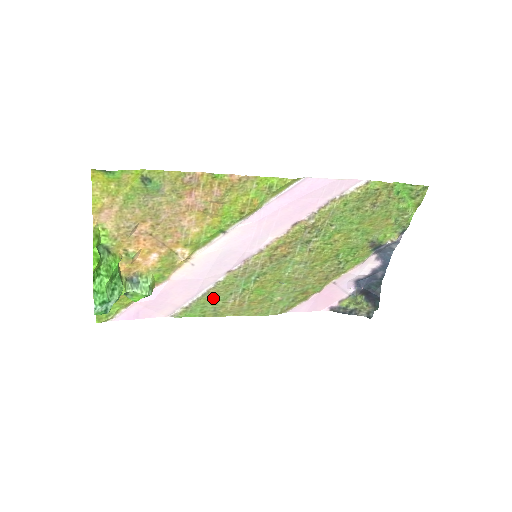
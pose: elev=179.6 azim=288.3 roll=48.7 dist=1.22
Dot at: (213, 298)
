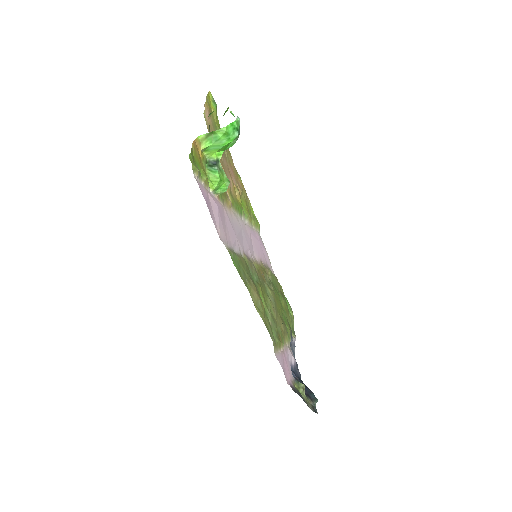
Dot at: (242, 264)
